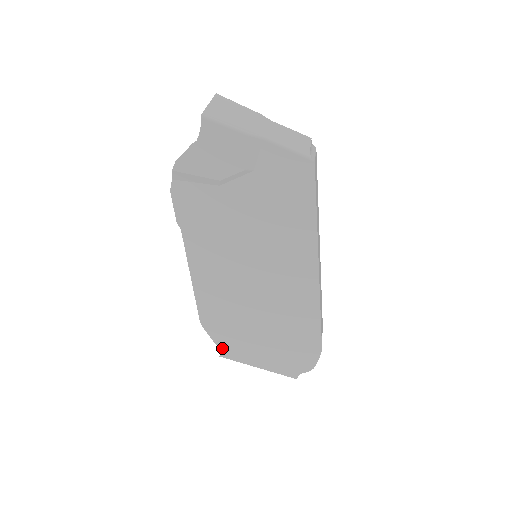
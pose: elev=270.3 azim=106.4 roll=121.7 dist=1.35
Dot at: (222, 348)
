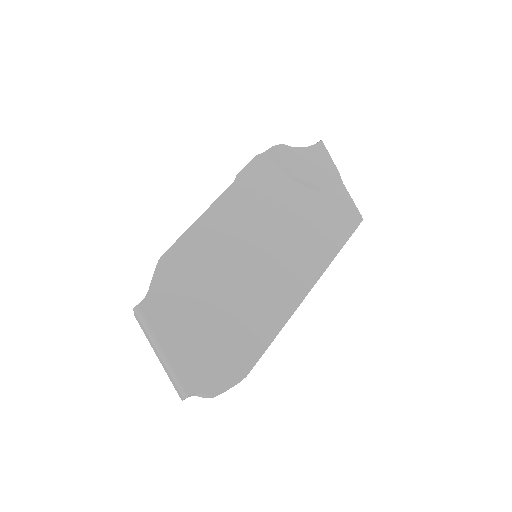
Dot at: (150, 298)
